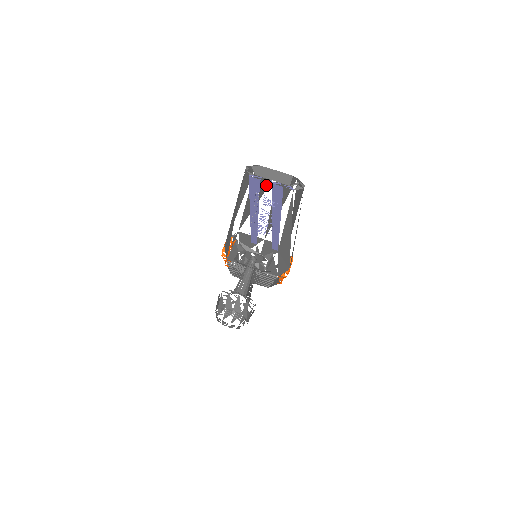
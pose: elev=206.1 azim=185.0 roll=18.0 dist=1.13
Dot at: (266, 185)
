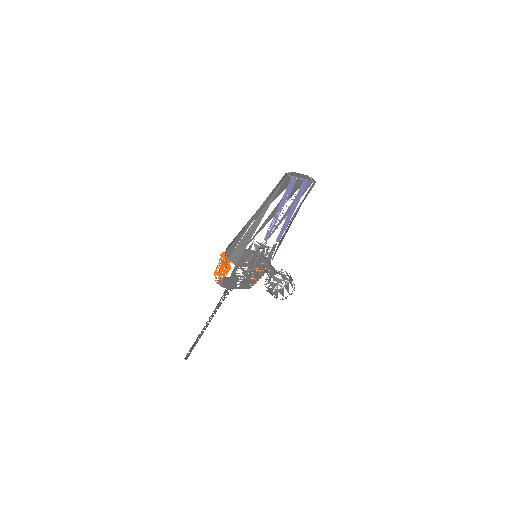
Dot at: (283, 189)
